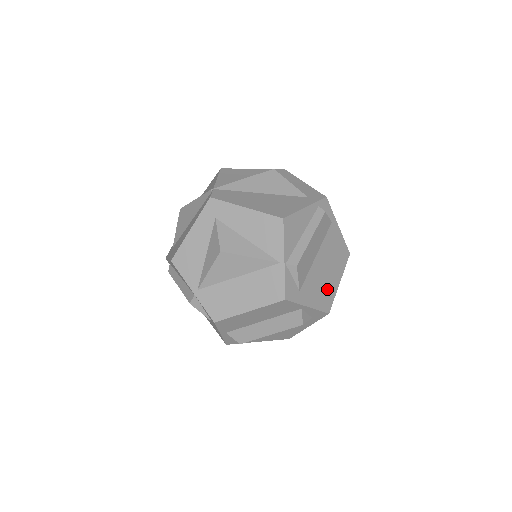
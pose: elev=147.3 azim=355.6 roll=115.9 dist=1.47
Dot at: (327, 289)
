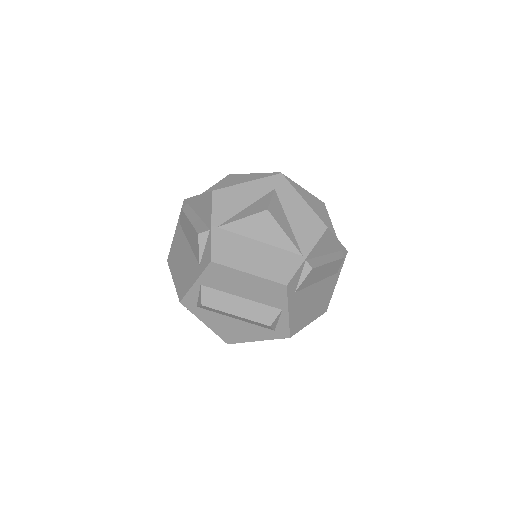
Dot at: (303, 317)
